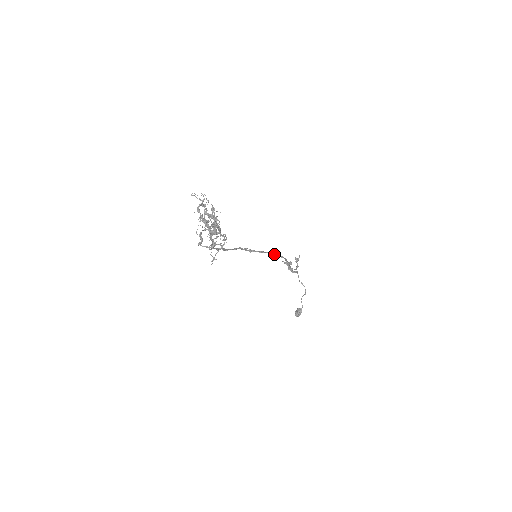
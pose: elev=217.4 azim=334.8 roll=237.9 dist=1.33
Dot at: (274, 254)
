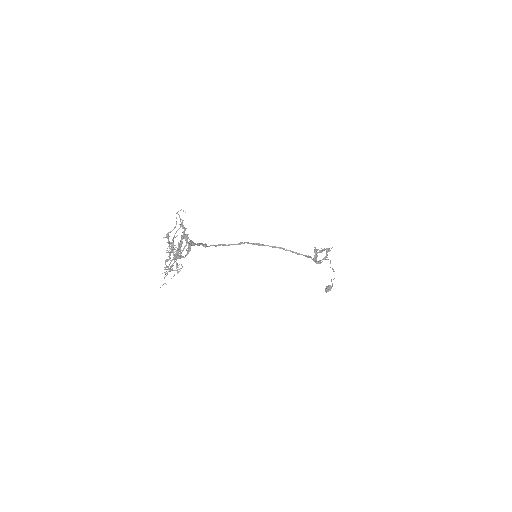
Dot at: (288, 250)
